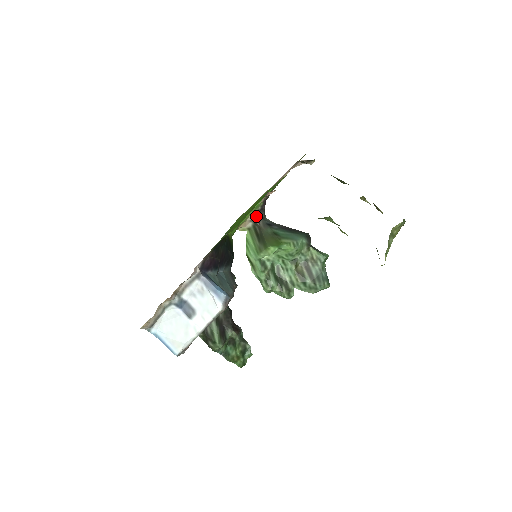
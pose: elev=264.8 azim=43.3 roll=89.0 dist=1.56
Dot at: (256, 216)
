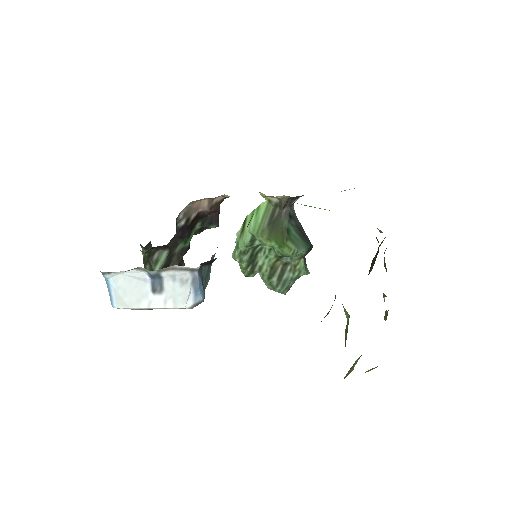
Dot at: (287, 199)
